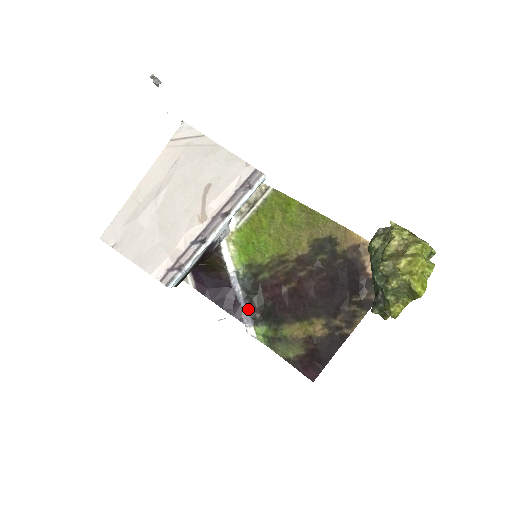
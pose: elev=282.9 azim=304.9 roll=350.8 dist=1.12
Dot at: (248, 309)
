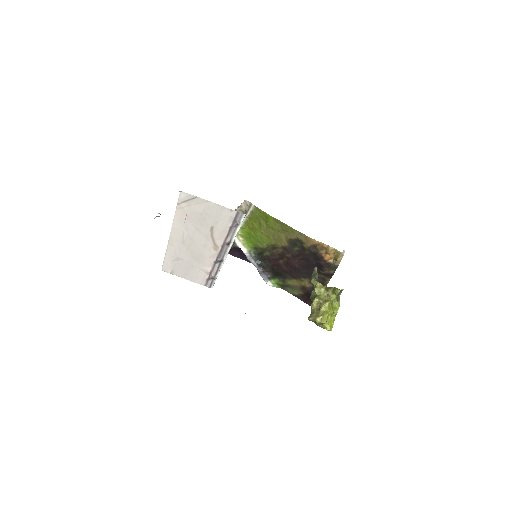
Dot at: (263, 272)
